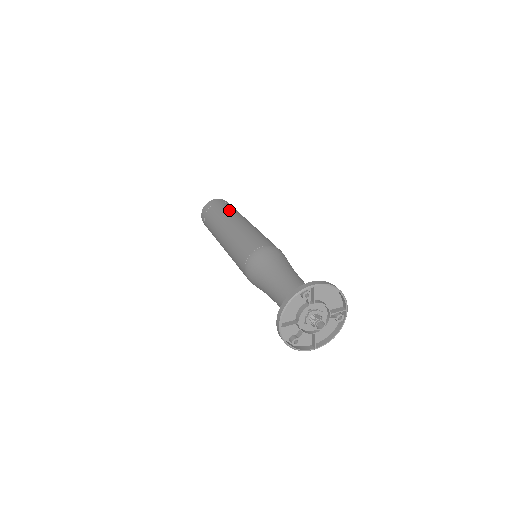
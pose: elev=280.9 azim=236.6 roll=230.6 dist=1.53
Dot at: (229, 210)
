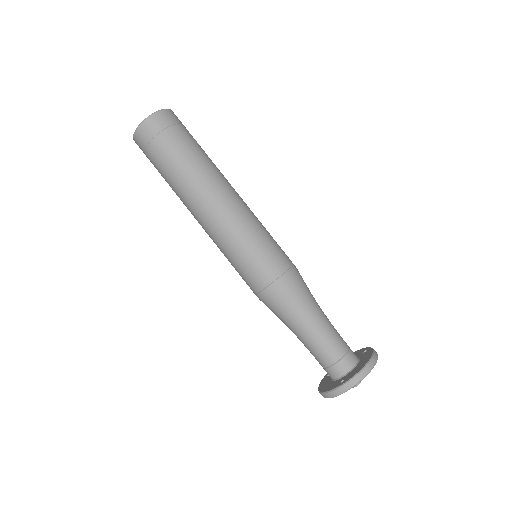
Dot at: (186, 167)
